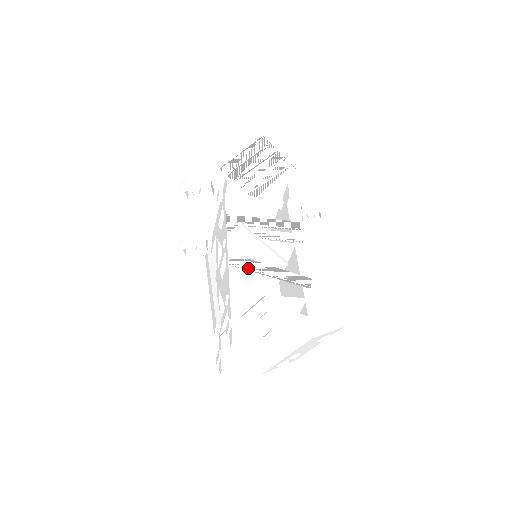
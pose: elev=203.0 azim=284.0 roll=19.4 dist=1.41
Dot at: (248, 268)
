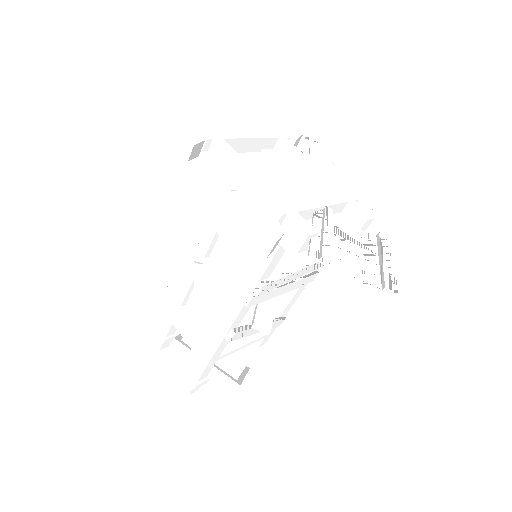
Dot at: (241, 337)
